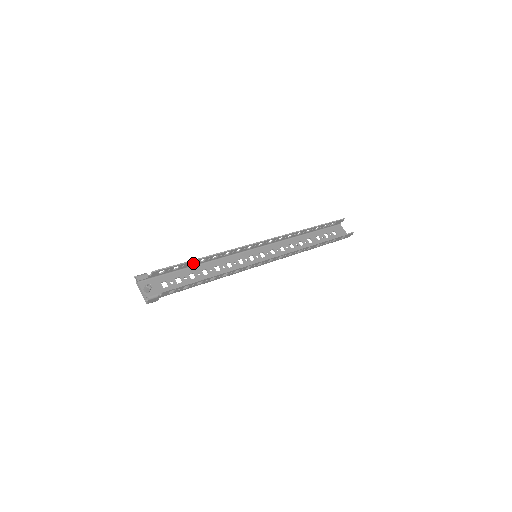
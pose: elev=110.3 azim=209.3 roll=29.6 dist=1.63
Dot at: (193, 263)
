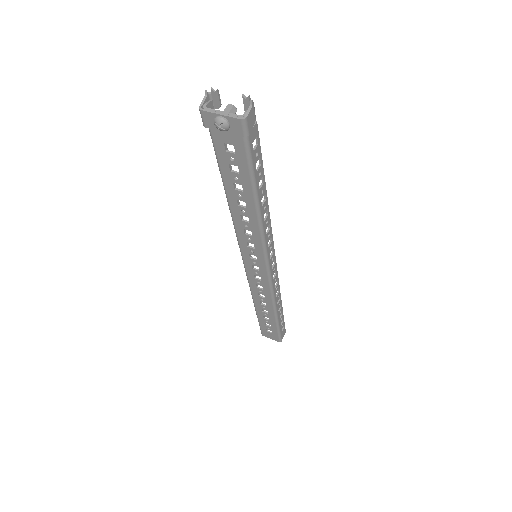
Dot at: occluded
